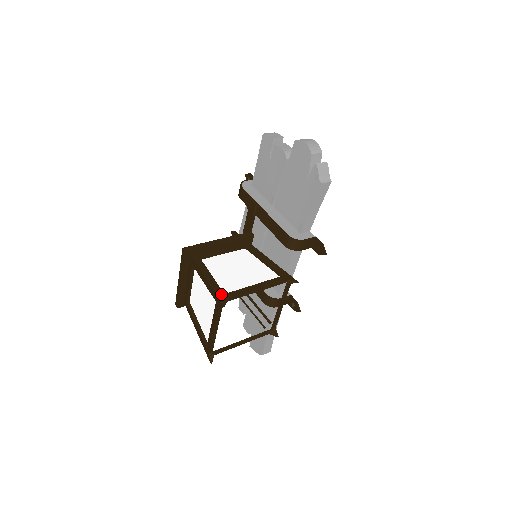
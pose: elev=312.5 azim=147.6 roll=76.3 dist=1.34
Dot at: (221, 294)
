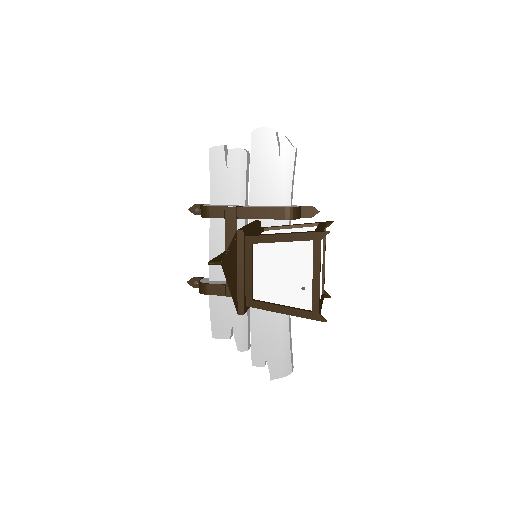
Dot at: (313, 231)
